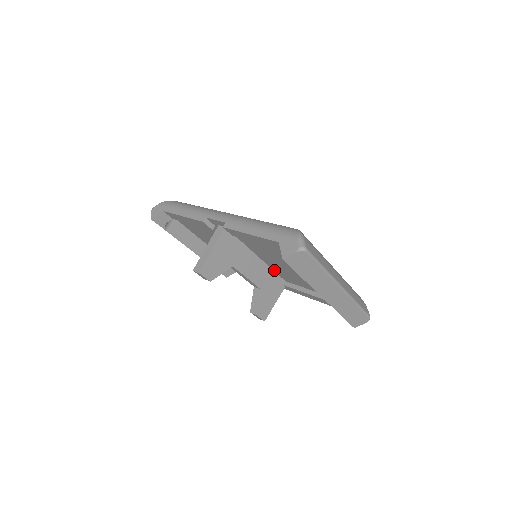
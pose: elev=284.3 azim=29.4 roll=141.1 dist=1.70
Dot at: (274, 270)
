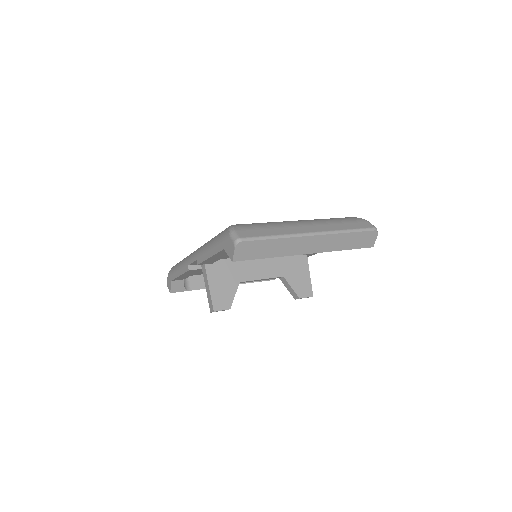
Dot at: occluded
